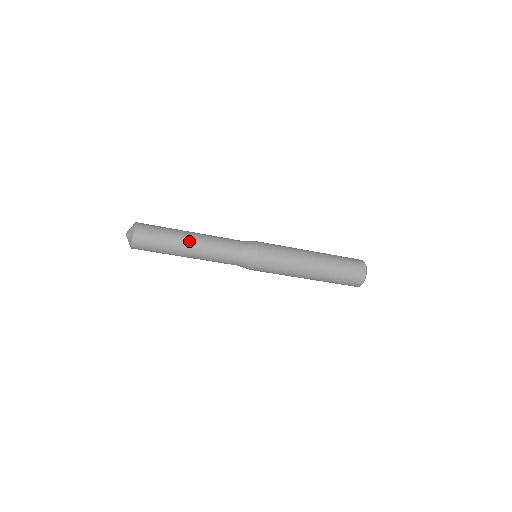
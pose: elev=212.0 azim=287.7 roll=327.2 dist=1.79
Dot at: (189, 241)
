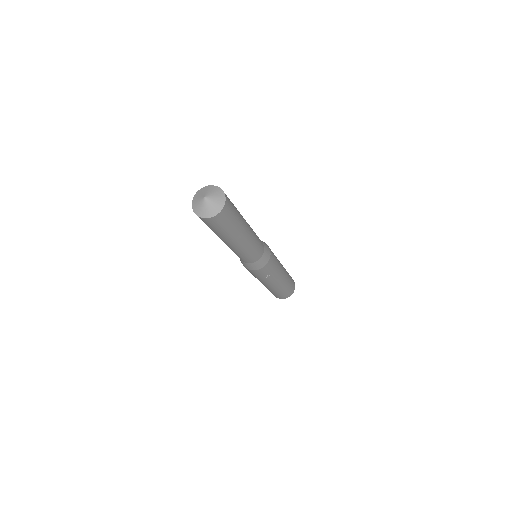
Dot at: occluded
